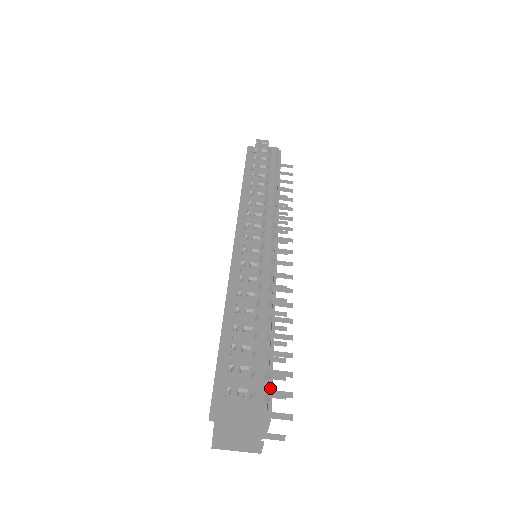
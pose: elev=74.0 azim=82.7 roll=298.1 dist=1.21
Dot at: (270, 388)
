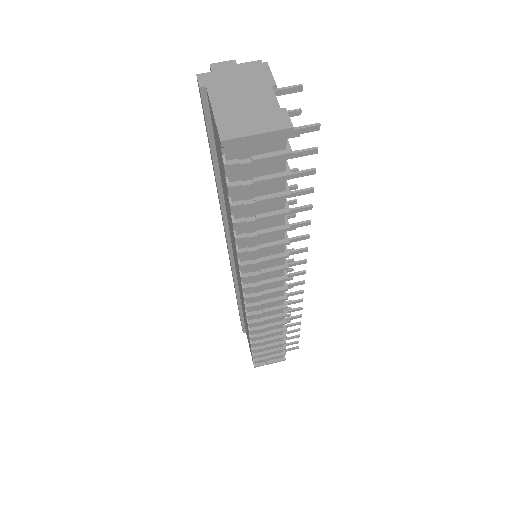
Dot at: occluded
